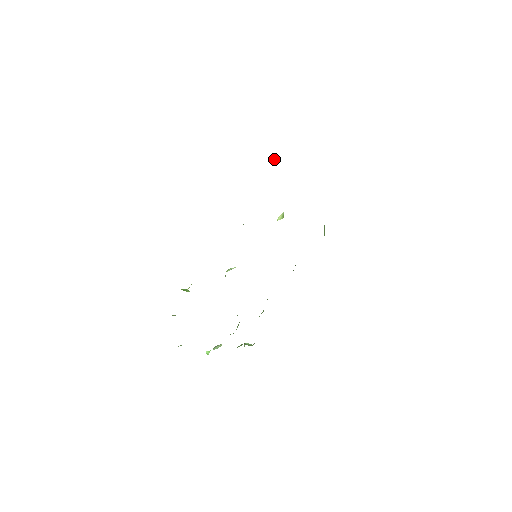
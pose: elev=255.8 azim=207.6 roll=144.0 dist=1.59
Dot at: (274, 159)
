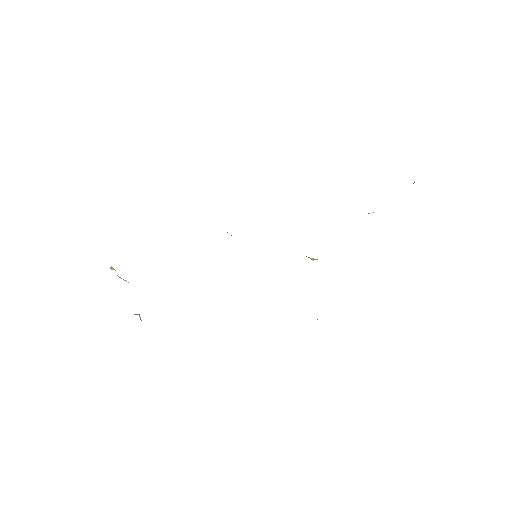
Dot at: occluded
